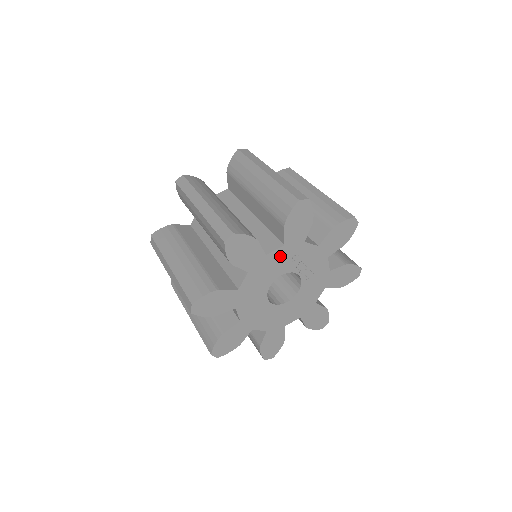
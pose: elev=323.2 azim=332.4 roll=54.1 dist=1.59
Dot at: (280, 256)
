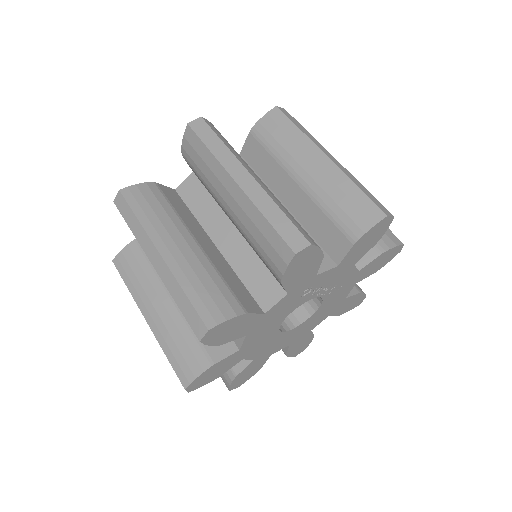
Dot at: (285, 302)
